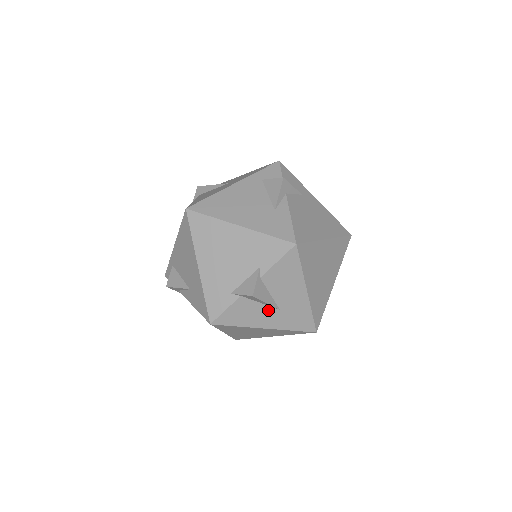
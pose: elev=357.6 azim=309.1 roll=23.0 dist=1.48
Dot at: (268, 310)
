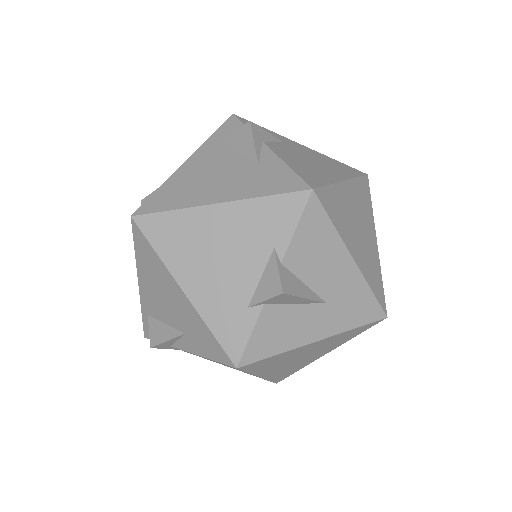
Dot at: (311, 311)
